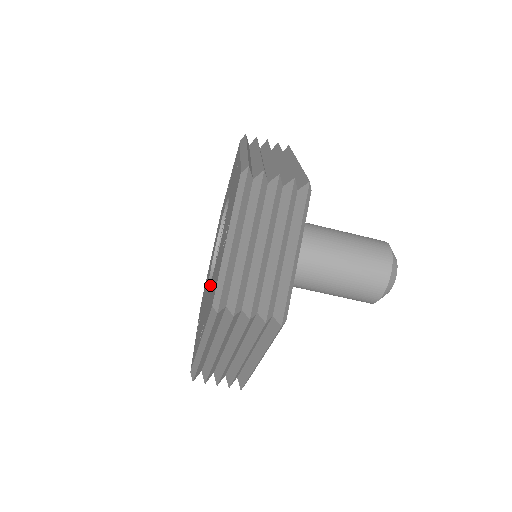
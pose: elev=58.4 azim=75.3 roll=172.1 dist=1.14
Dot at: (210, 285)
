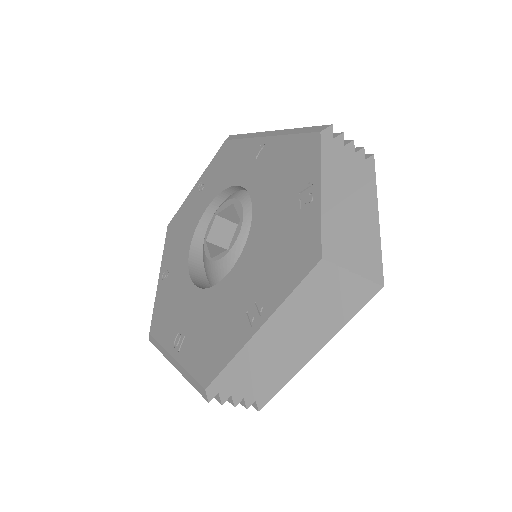
Dot at: (236, 273)
